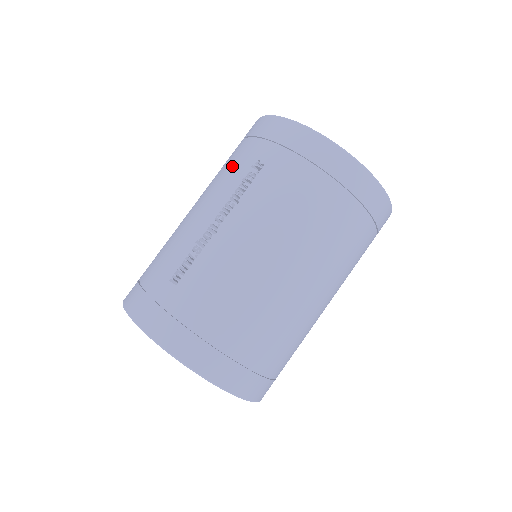
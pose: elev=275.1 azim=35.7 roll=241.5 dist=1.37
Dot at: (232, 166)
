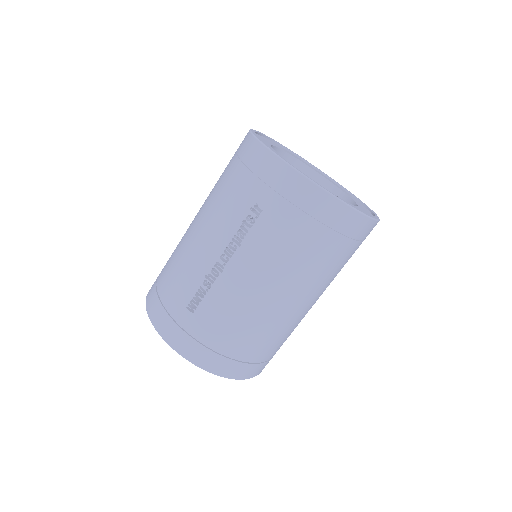
Dot at: (231, 199)
